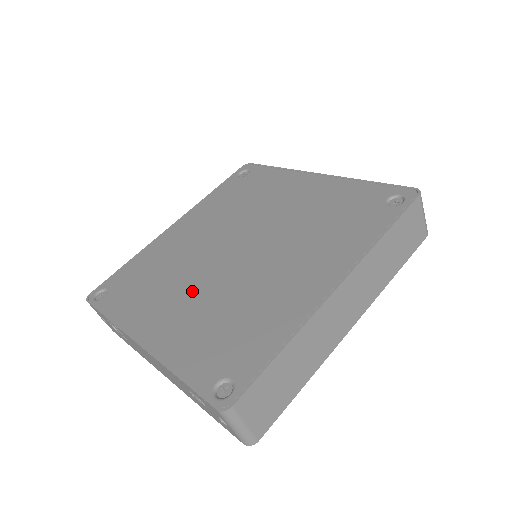
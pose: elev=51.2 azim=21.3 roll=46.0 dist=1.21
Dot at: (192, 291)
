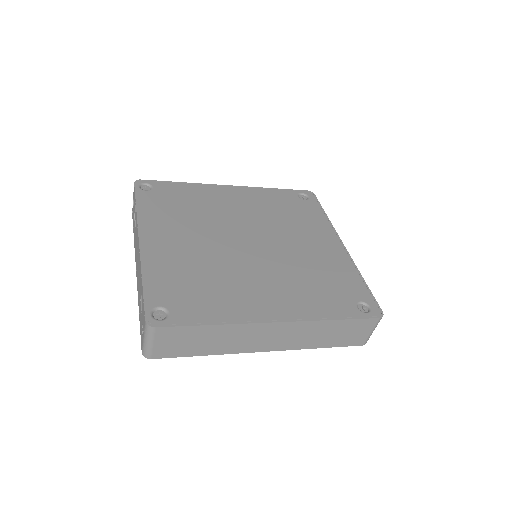
Dot at: (198, 240)
